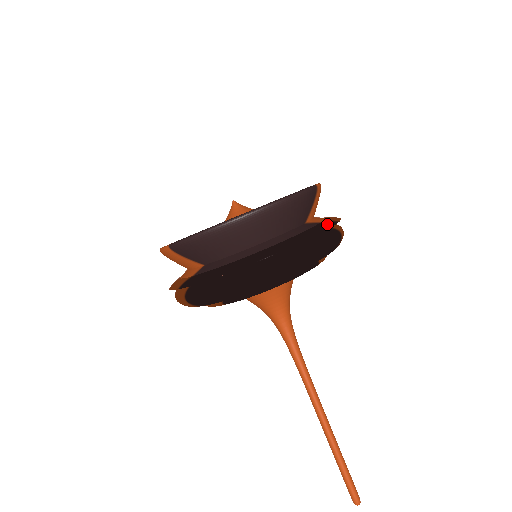
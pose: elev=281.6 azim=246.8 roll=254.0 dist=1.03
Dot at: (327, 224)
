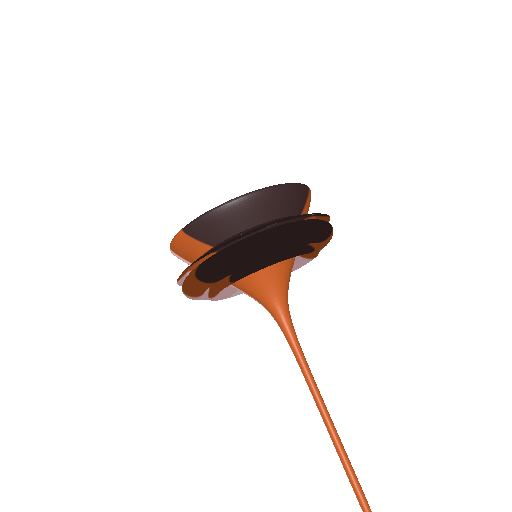
Dot at: occluded
